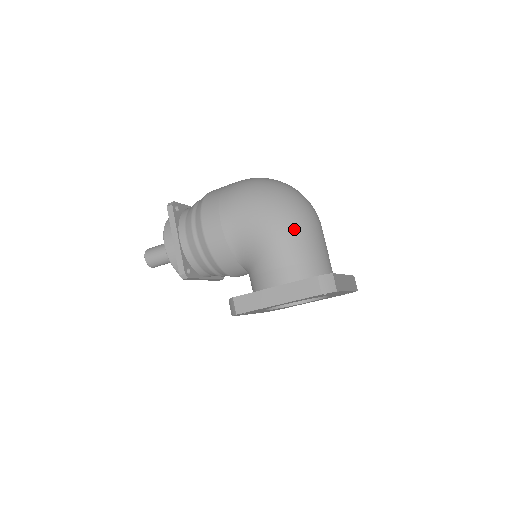
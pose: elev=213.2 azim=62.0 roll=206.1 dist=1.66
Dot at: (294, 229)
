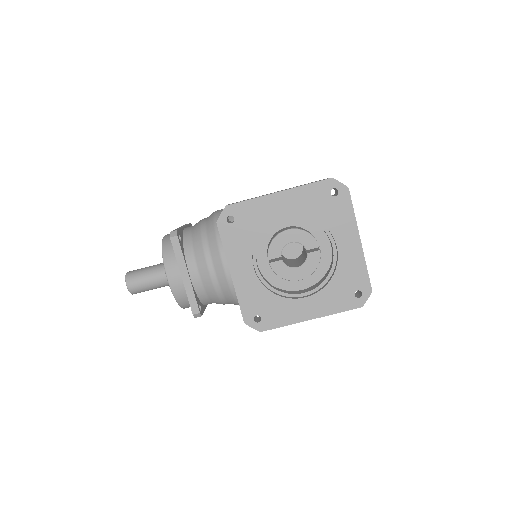
Dot at: occluded
